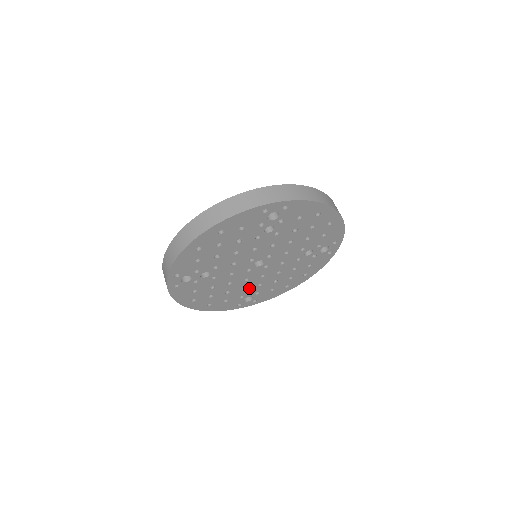
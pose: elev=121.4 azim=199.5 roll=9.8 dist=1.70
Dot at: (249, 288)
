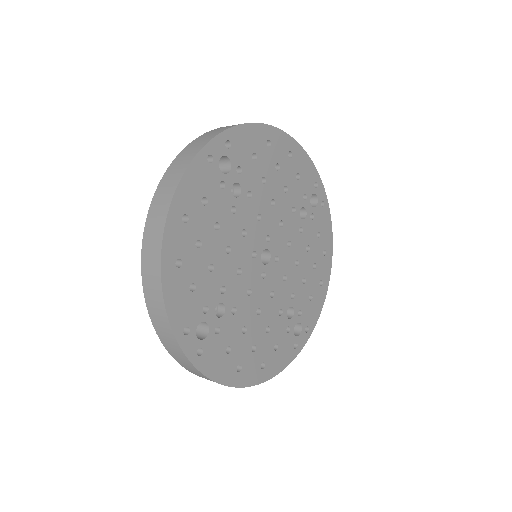
Dot at: (224, 299)
